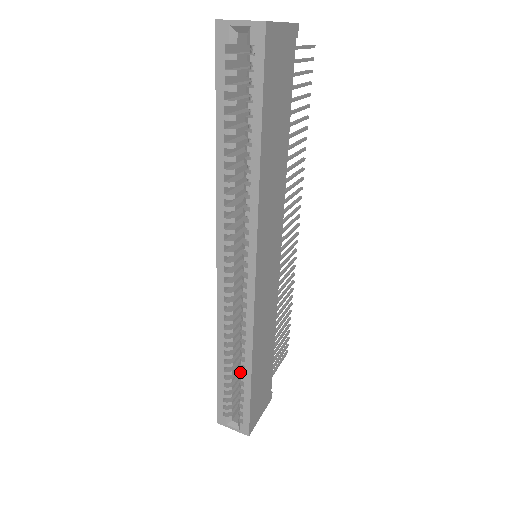
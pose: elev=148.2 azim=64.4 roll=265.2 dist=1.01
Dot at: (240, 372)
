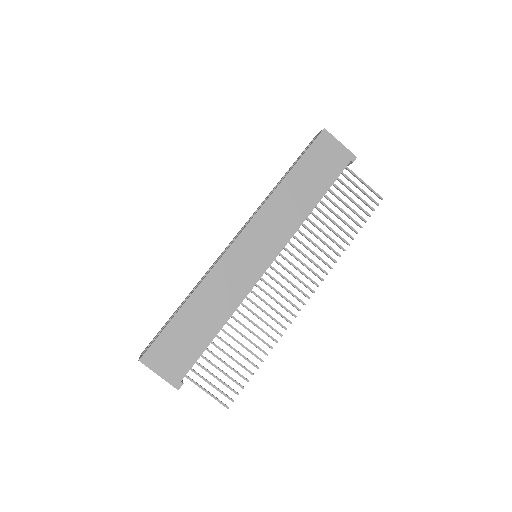
Dot at: occluded
